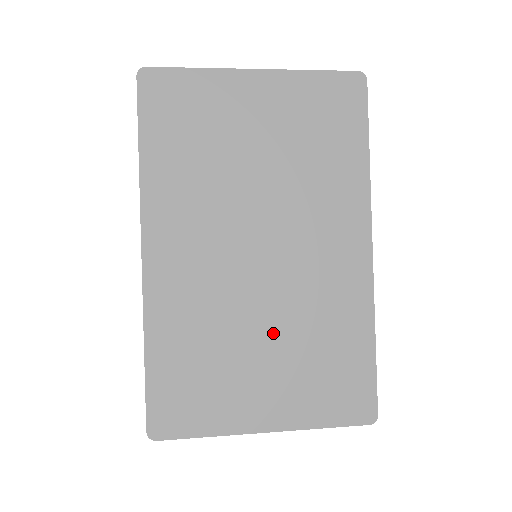
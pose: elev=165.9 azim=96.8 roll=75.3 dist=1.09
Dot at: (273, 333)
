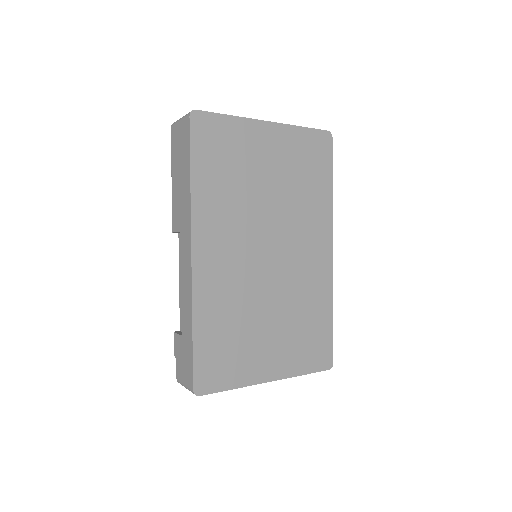
Dot at: (276, 311)
